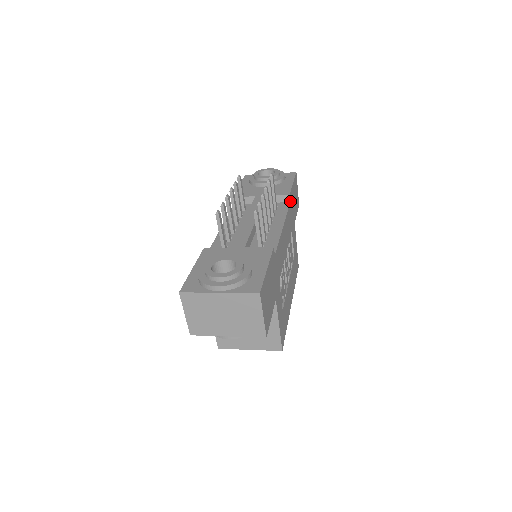
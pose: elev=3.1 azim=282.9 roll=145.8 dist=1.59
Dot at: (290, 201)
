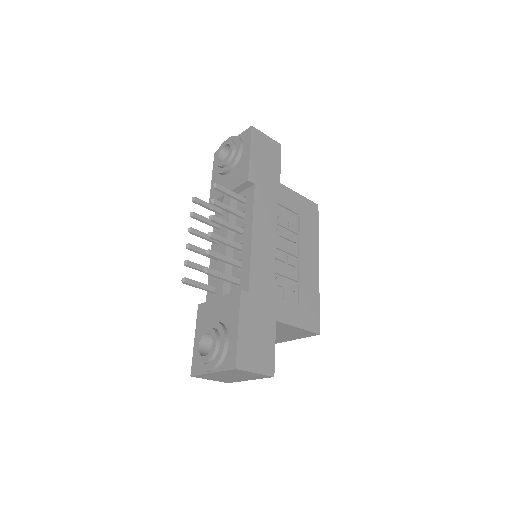
Dot at: (254, 182)
